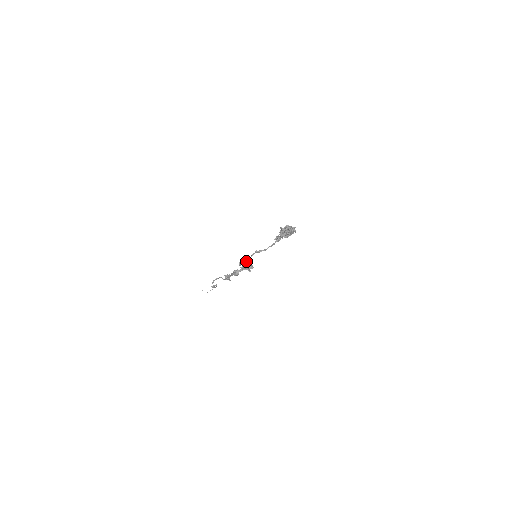
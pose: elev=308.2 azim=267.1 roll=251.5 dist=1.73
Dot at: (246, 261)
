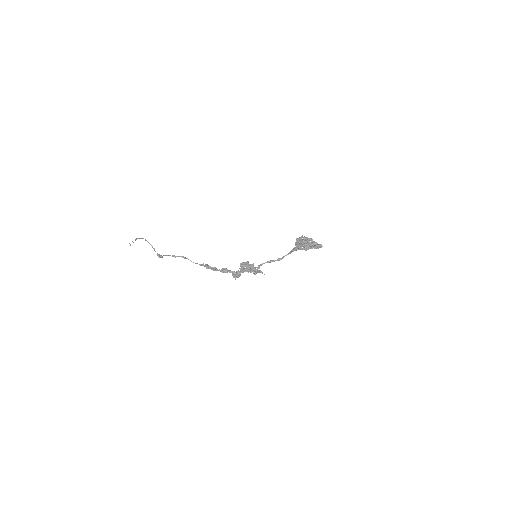
Dot at: (253, 269)
